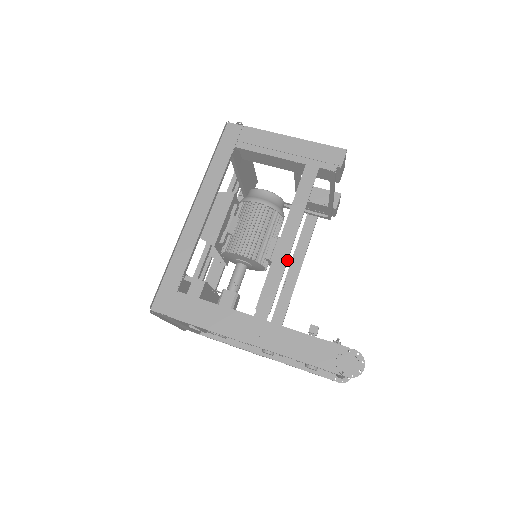
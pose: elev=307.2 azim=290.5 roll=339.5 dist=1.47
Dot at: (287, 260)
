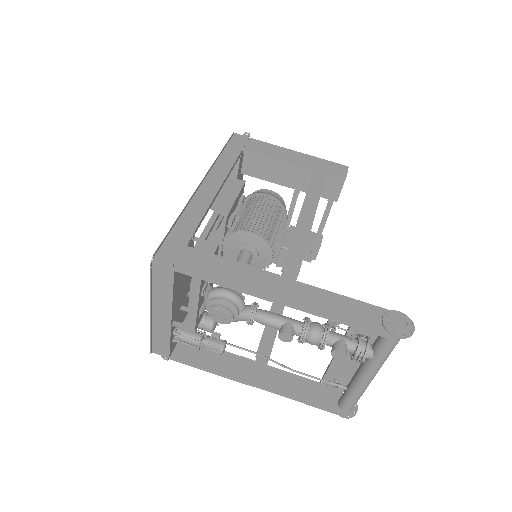
Dot at: (309, 233)
